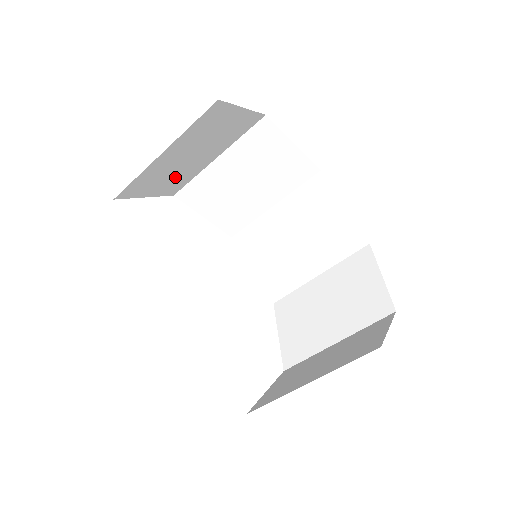
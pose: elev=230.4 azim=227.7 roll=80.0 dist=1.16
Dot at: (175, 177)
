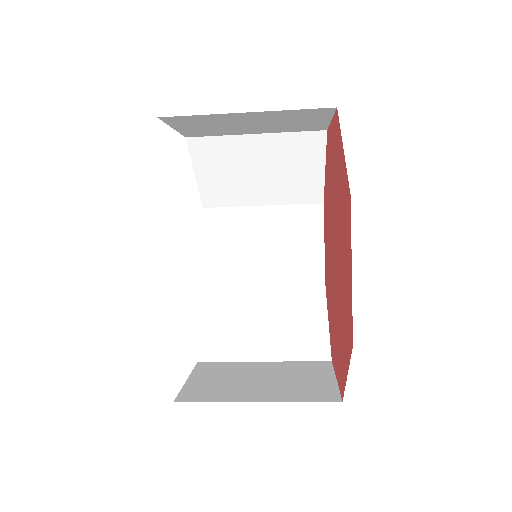
Dot at: occluded
